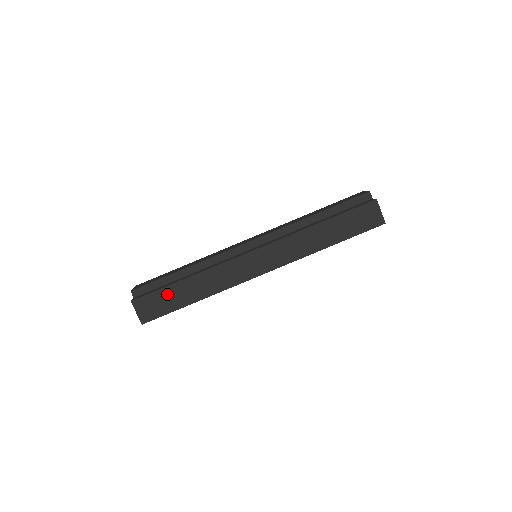
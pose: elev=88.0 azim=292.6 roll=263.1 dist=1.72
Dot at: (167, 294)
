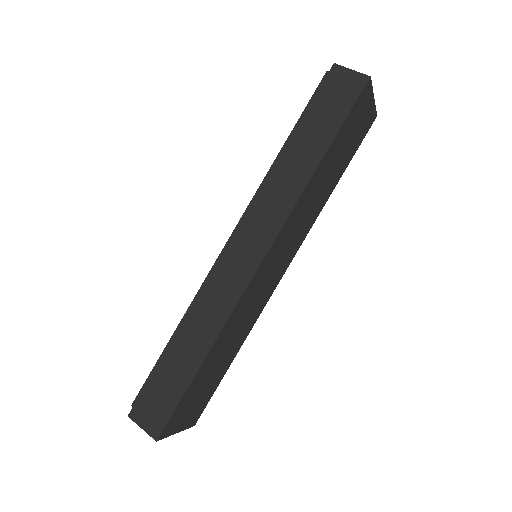
Dot at: (163, 375)
